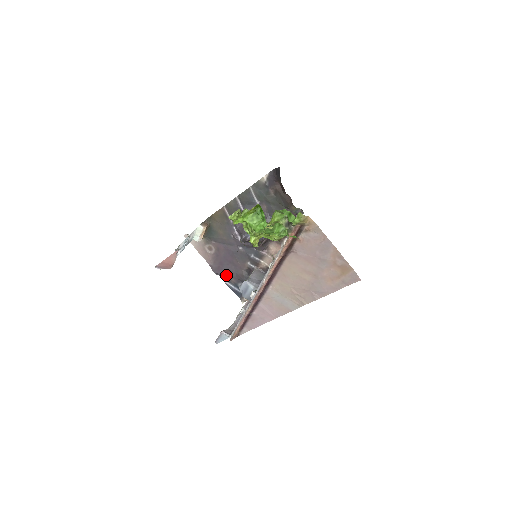
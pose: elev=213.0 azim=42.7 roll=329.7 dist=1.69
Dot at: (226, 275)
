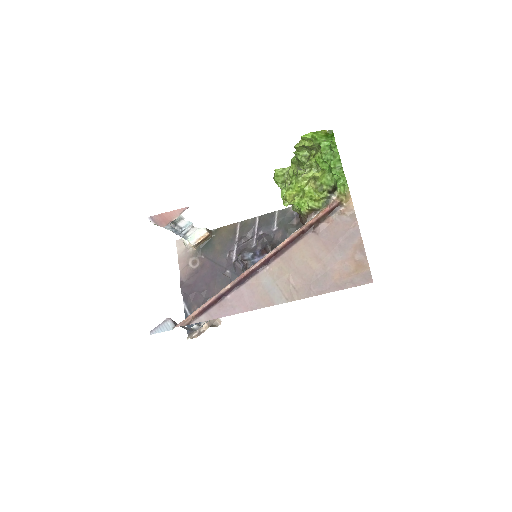
Dot at: (191, 298)
